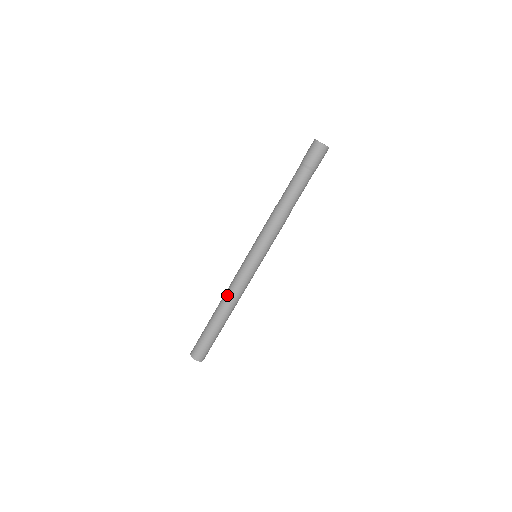
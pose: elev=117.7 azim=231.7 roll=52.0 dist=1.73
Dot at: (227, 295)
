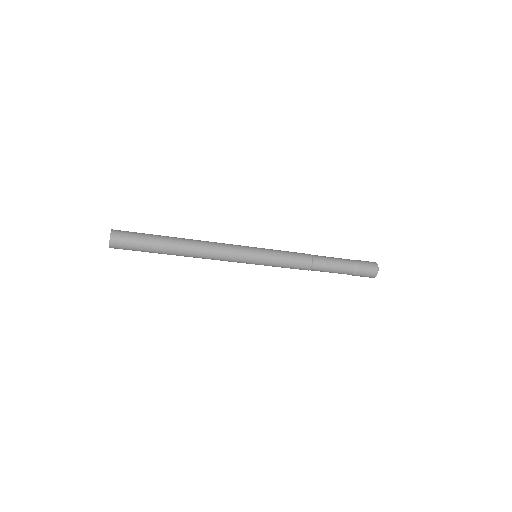
Dot at: (206, 241)
